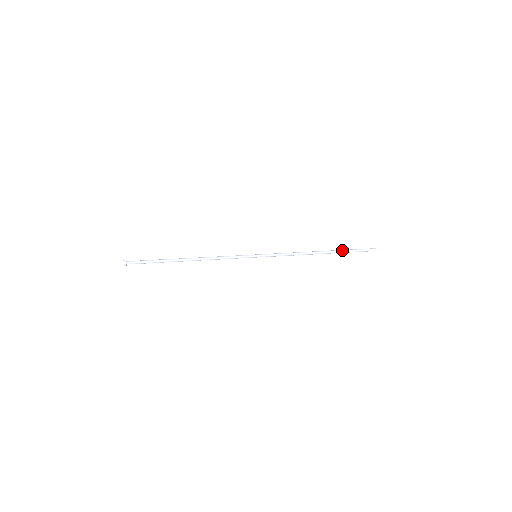
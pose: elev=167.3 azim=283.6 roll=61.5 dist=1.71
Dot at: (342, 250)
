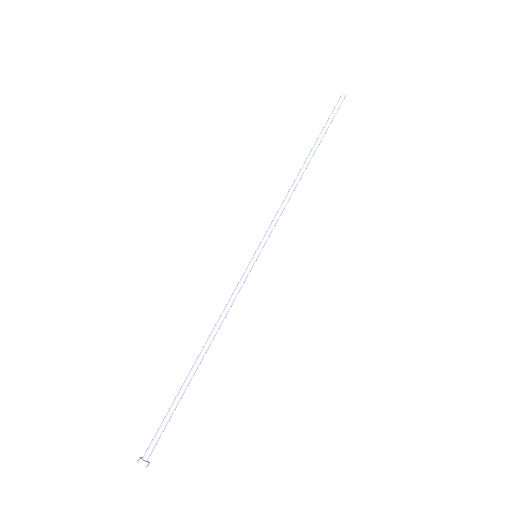
Dot at: (319, 137)
